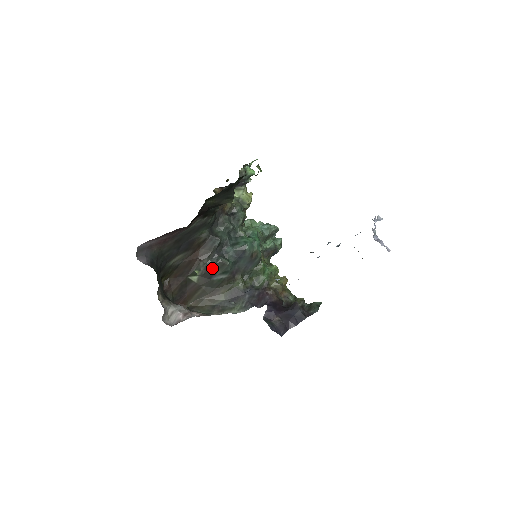
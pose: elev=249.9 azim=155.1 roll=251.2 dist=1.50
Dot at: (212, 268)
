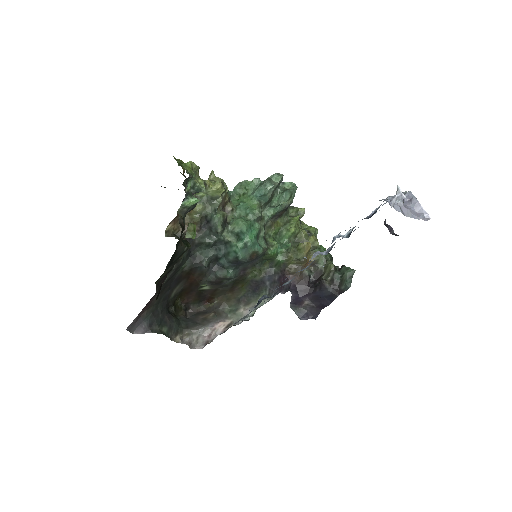
Dot at: (215, 282)
